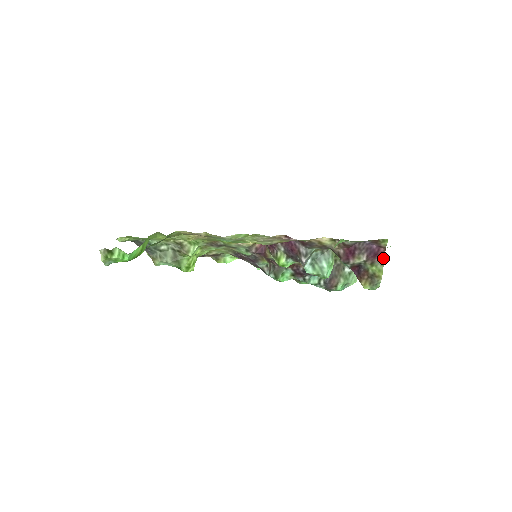
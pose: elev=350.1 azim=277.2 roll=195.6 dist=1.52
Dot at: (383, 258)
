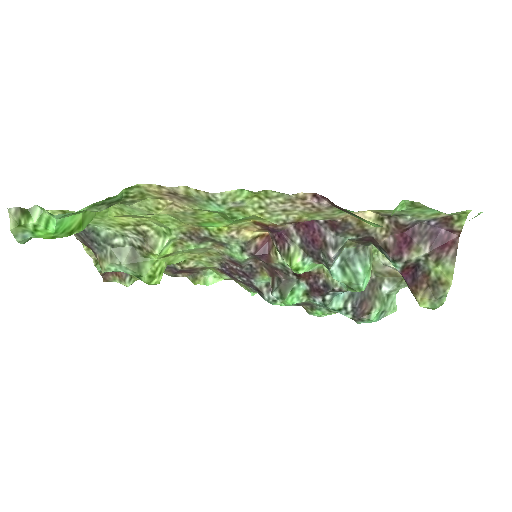
Dot at: (455, 251)
